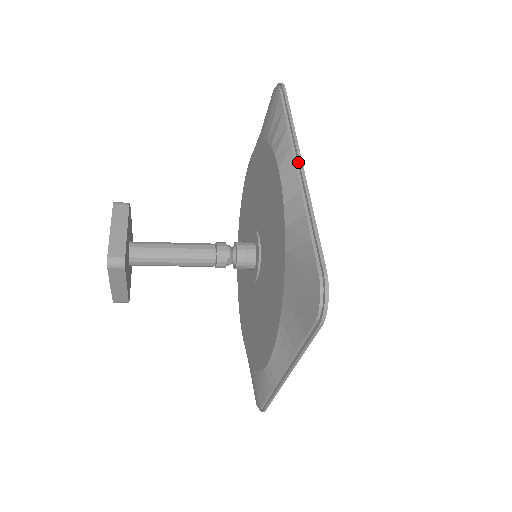
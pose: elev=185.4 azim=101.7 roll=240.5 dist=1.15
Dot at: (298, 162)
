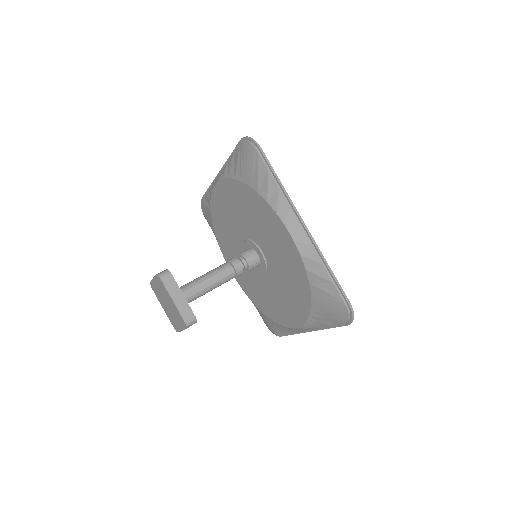
Dot at: (301, 222)
